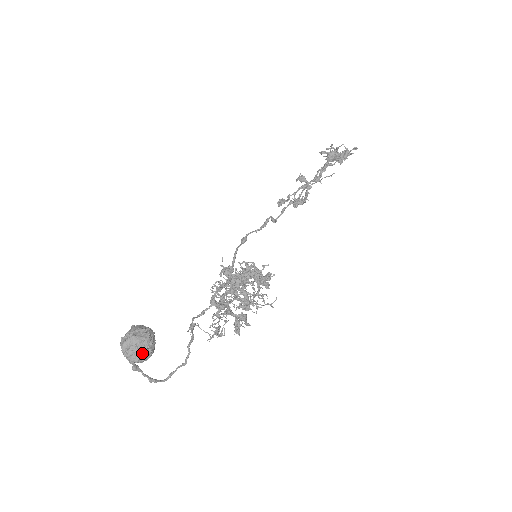
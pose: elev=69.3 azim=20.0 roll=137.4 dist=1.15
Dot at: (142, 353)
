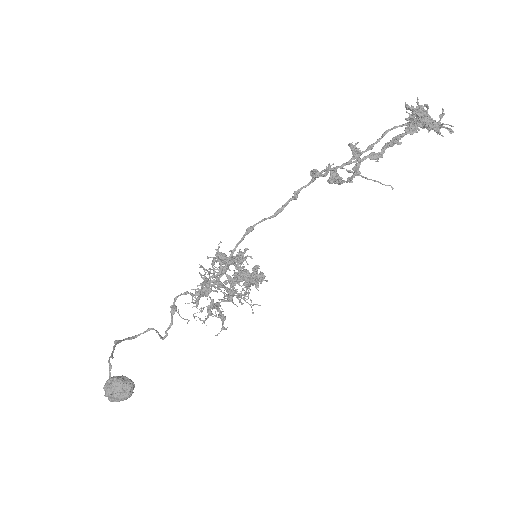
Dot at: occluded
